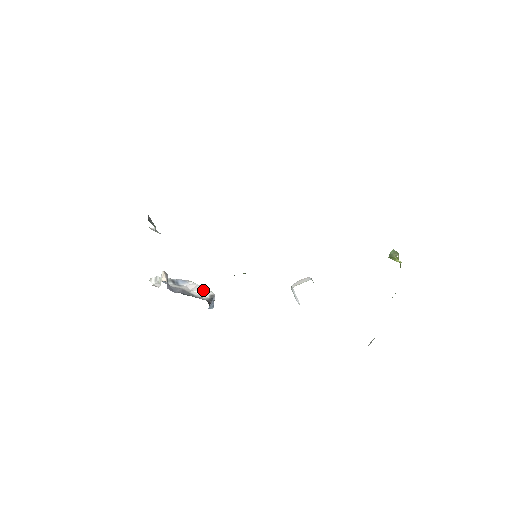
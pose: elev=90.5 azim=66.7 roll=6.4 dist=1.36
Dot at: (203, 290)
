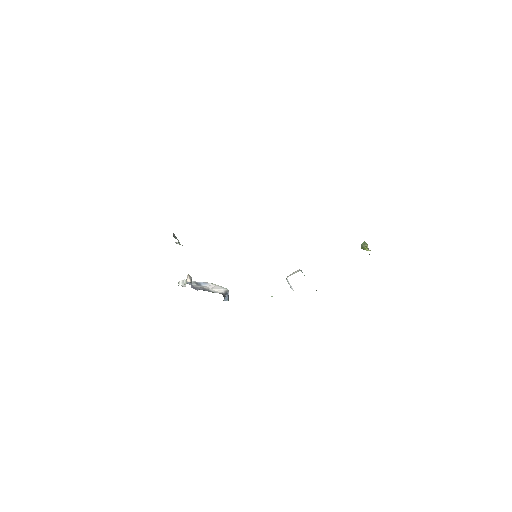
Dot at: (220, 288)
